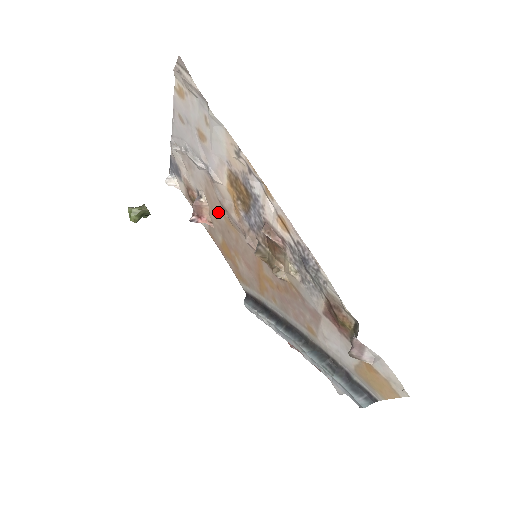
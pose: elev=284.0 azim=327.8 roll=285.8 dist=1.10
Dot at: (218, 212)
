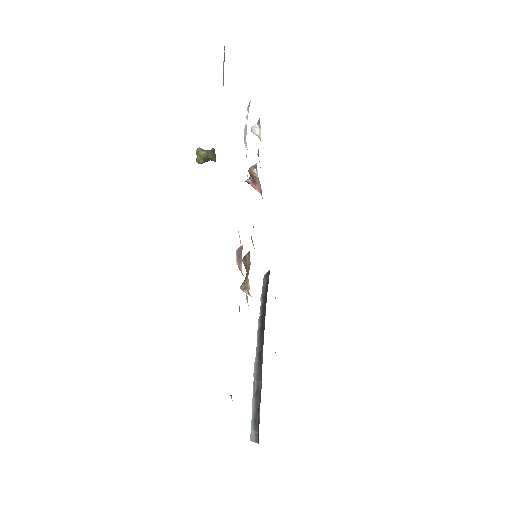
Dot at: occluded
